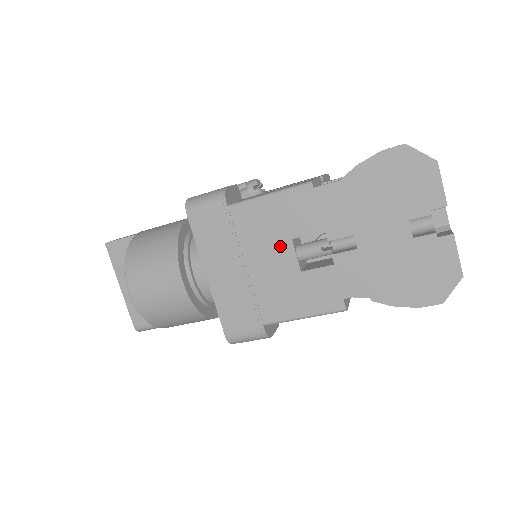
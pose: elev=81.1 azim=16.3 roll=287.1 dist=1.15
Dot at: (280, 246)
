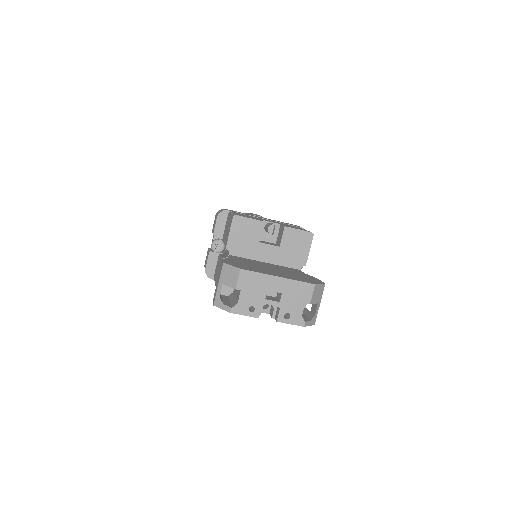
Dot at: occluded
